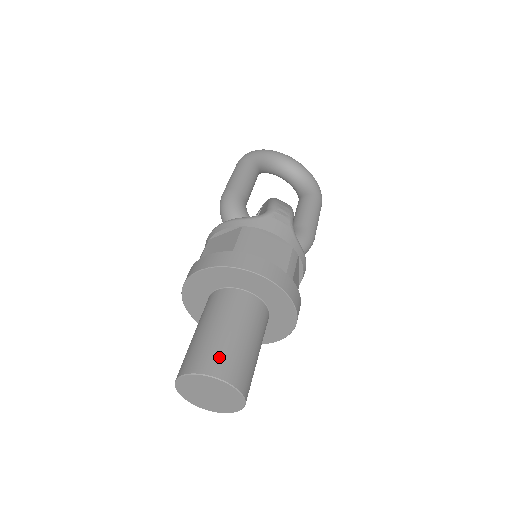
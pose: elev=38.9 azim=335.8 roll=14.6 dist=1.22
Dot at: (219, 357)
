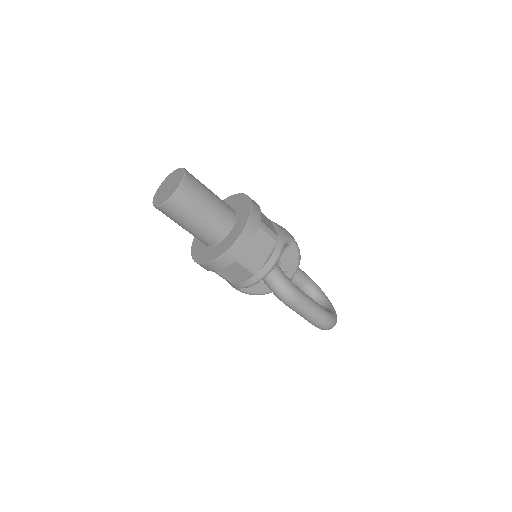
Dot at: (194, 177)
